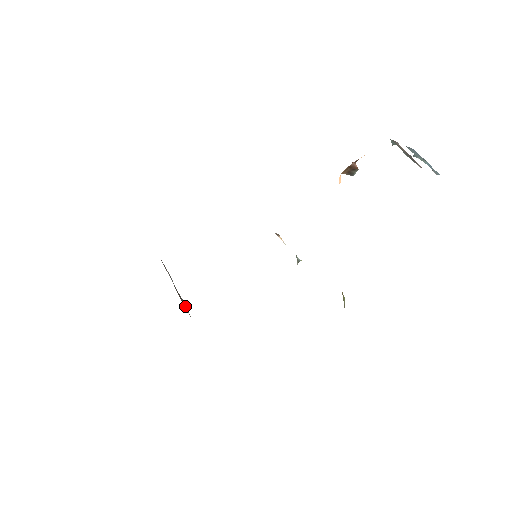
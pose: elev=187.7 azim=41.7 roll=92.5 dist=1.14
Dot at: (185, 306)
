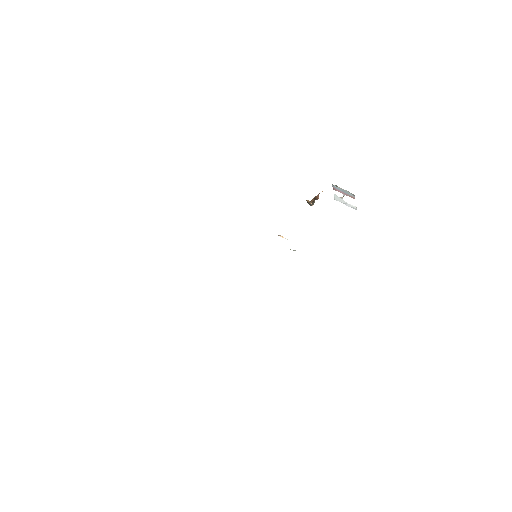
Dot at: occluded
